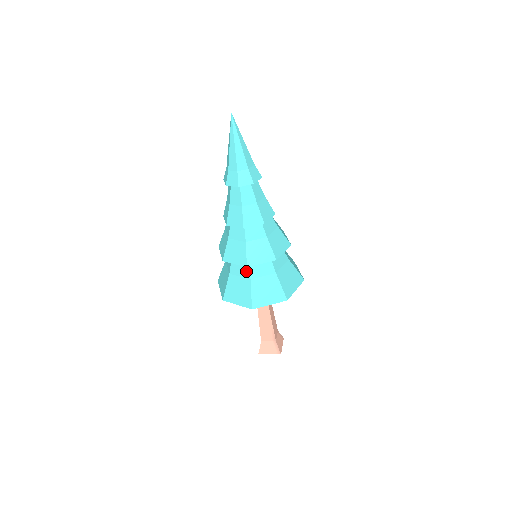
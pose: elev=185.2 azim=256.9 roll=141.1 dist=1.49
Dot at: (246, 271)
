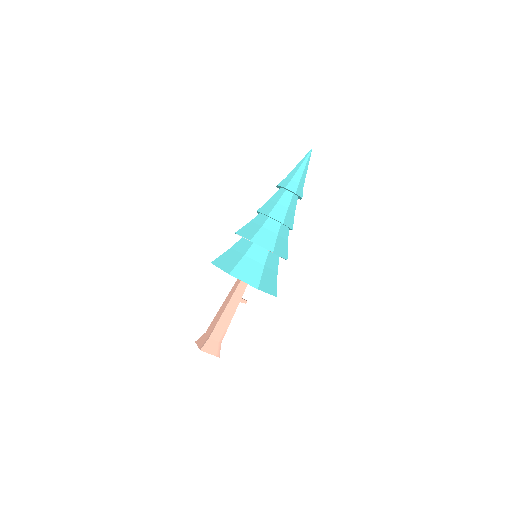
Dot at: (263, 258)
